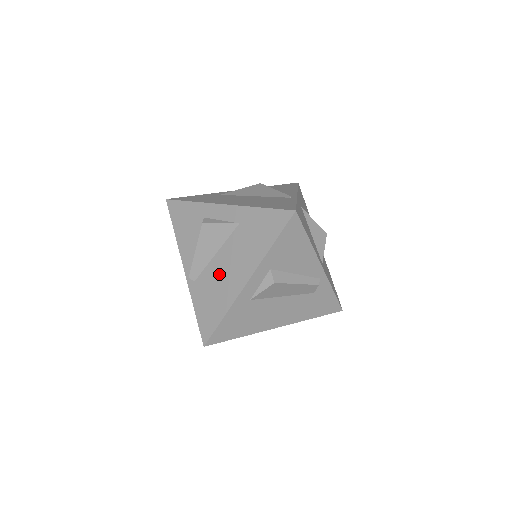
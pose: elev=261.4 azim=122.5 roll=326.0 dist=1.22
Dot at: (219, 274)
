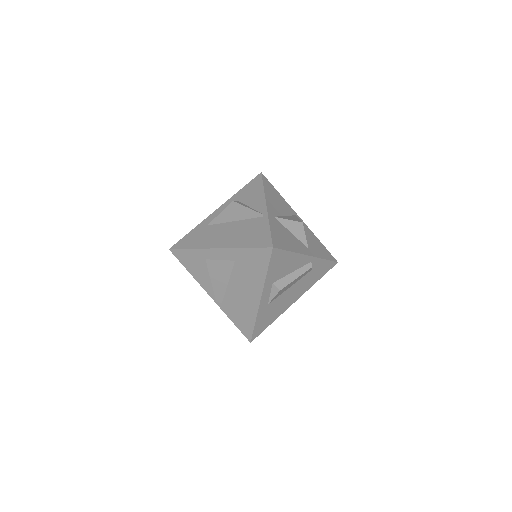
Dot at: (237, 296)
